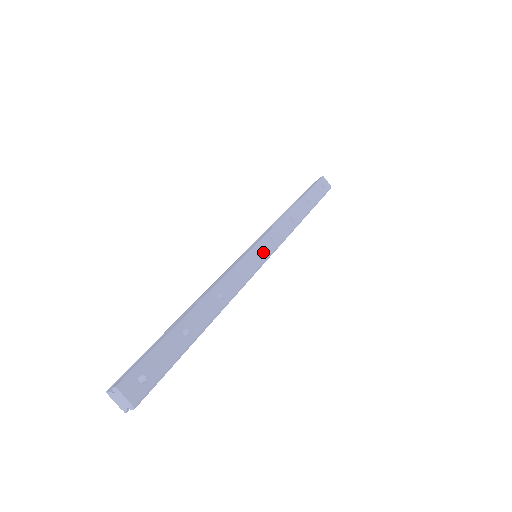
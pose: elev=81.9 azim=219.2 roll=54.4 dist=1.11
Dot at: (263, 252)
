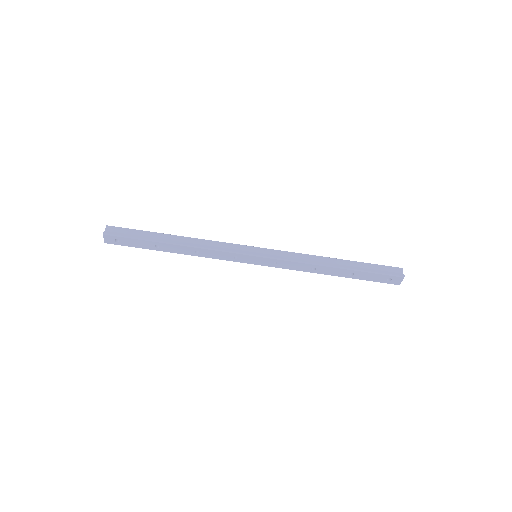
Dot at: (258, 261)
